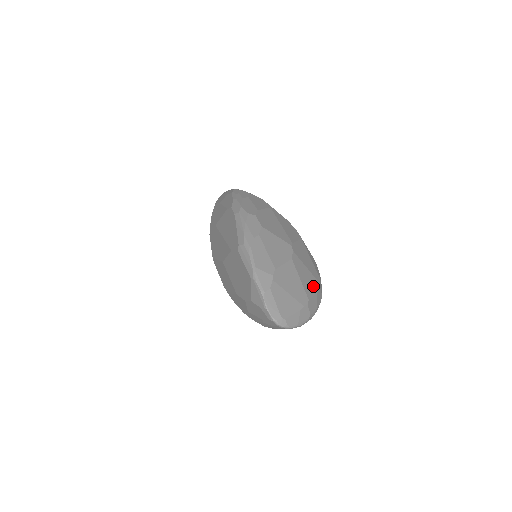
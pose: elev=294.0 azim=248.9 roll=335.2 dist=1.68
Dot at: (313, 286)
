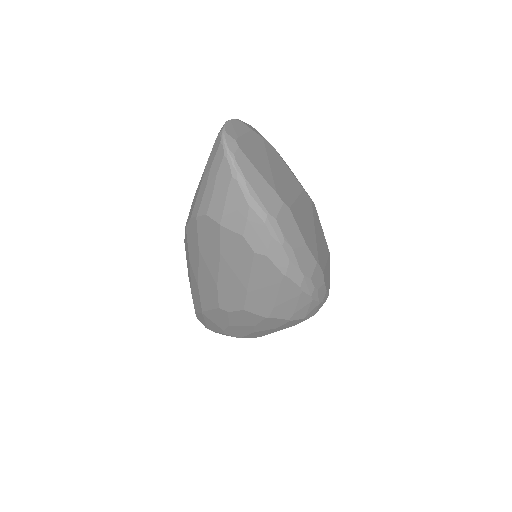
Dot at: (308, 237)
